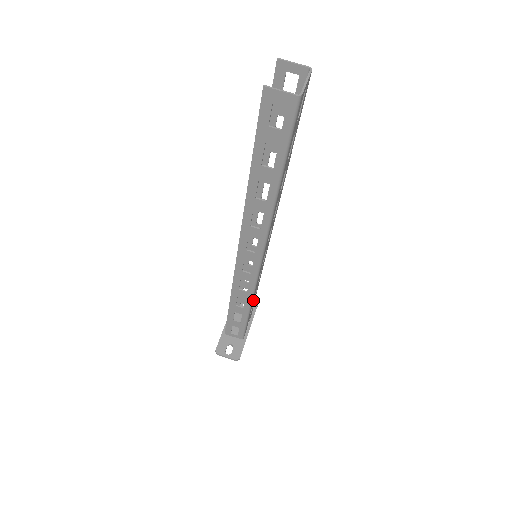
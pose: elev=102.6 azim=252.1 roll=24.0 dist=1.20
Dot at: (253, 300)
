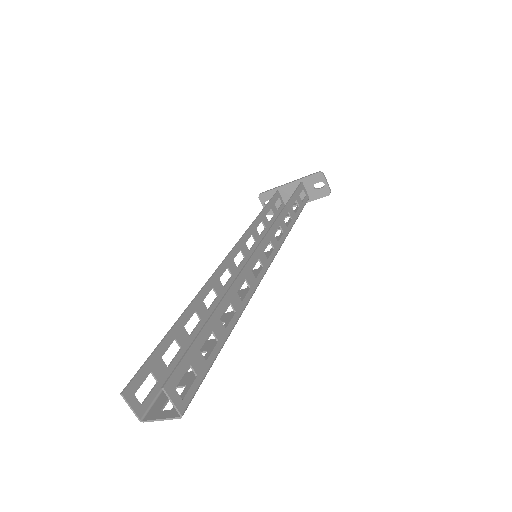
Dot at: (275, 232)
